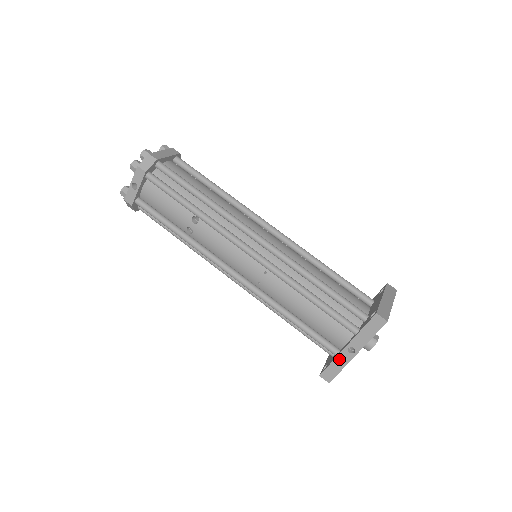
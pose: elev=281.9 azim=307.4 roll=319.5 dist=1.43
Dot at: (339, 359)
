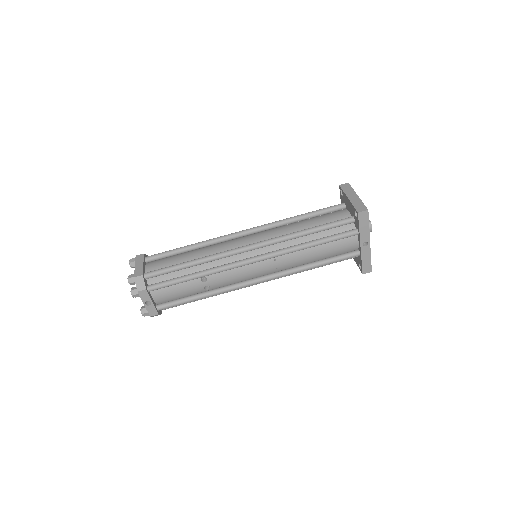
Dot at: (364, 255)
